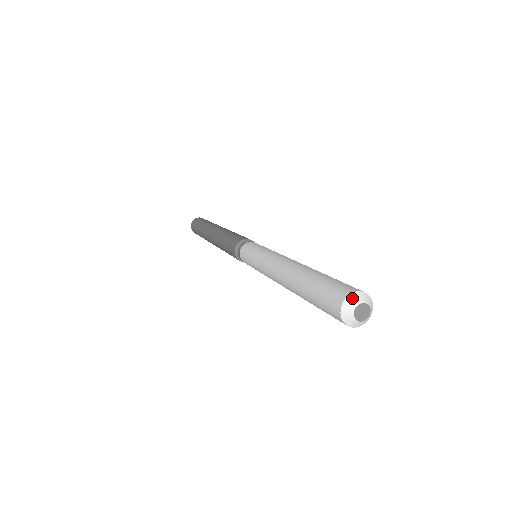
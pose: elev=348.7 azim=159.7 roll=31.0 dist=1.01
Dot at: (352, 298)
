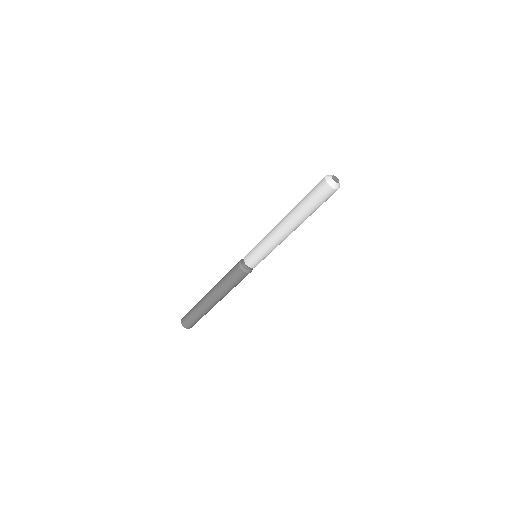
Dot at: (329, 175)
